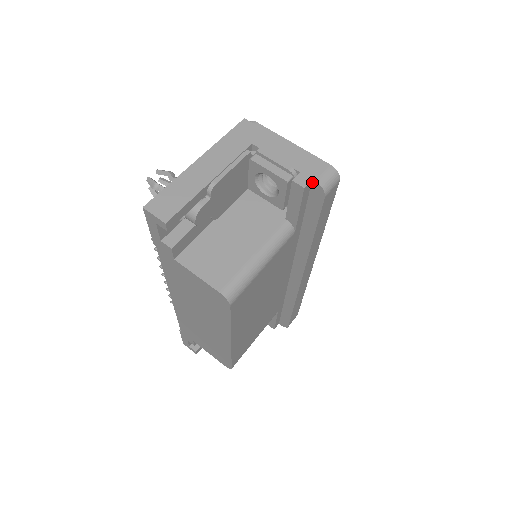
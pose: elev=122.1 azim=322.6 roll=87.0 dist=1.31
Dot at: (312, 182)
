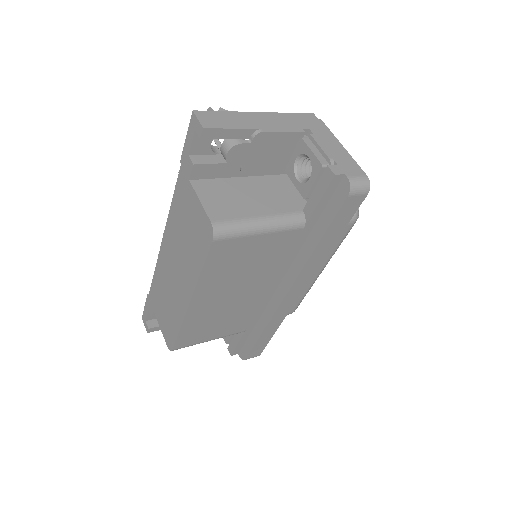
Dot at: (344, 177)
